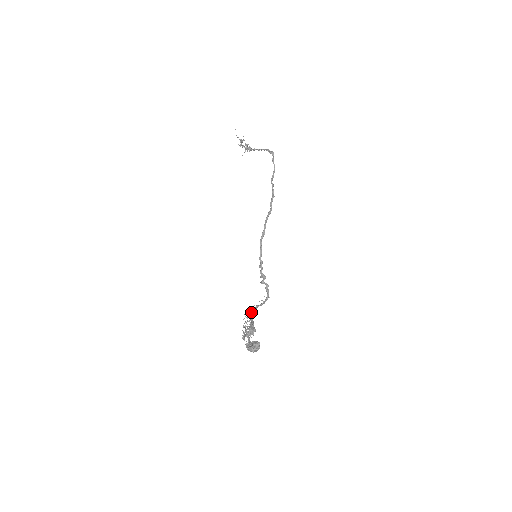
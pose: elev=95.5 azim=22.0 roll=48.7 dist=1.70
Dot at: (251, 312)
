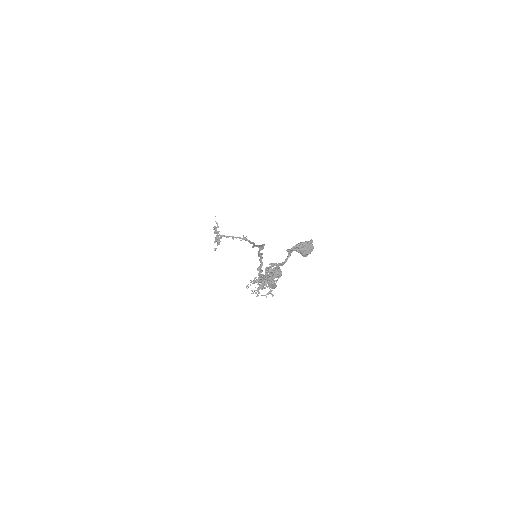
Dot at: (264, 275)
